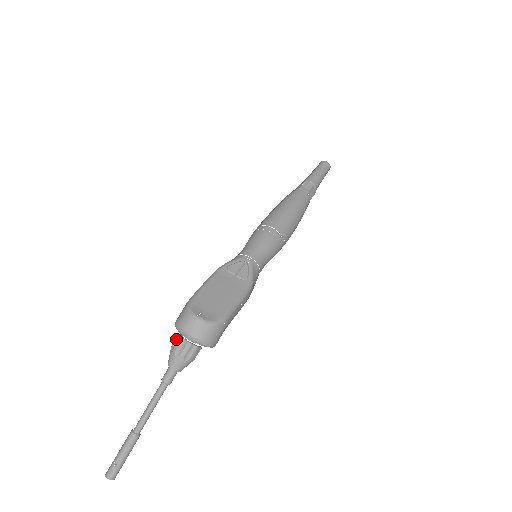
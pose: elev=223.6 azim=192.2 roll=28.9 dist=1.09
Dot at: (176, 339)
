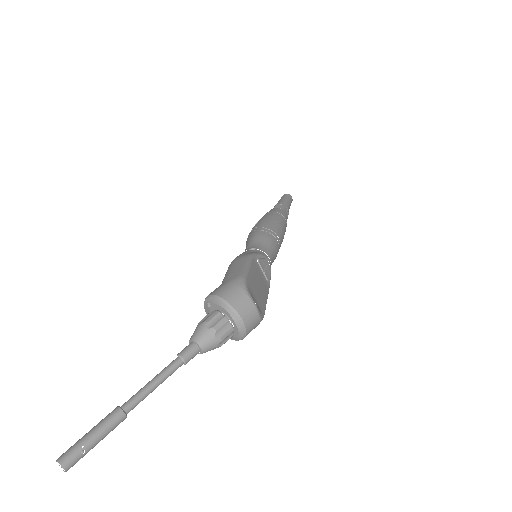
Dot at: (217, 316)
